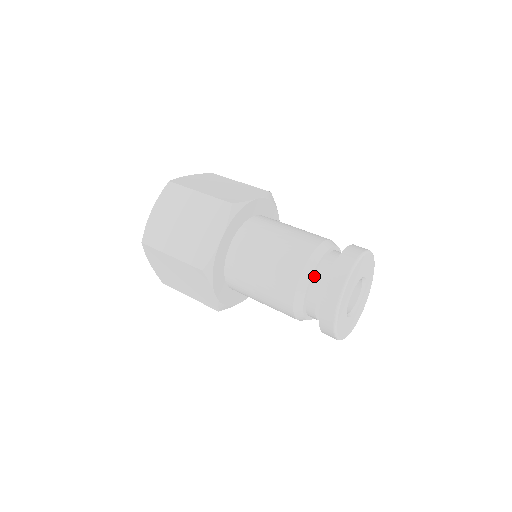
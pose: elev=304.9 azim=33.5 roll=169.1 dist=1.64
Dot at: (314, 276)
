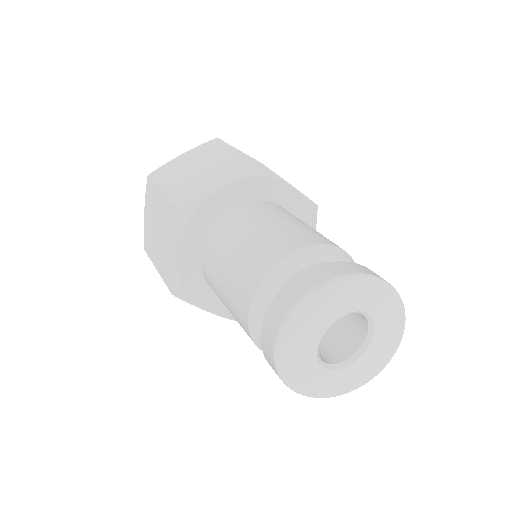
Dot at: occluded
